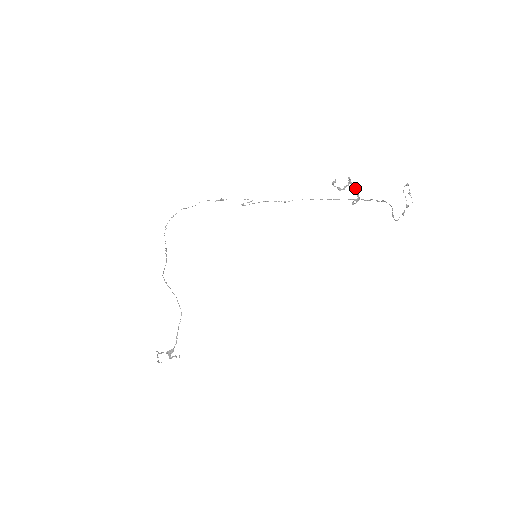
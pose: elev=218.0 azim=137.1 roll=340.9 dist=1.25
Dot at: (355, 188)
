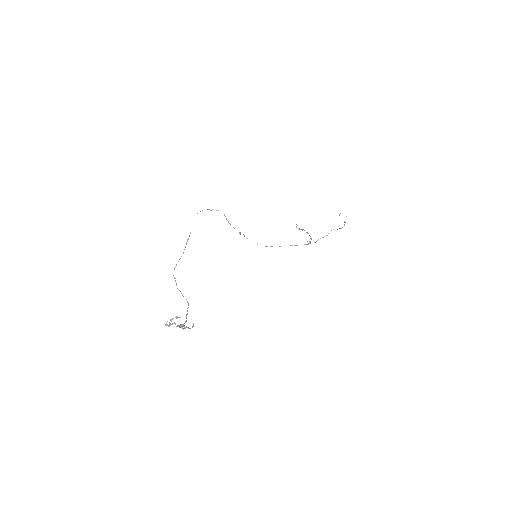
Dot at: occluded
